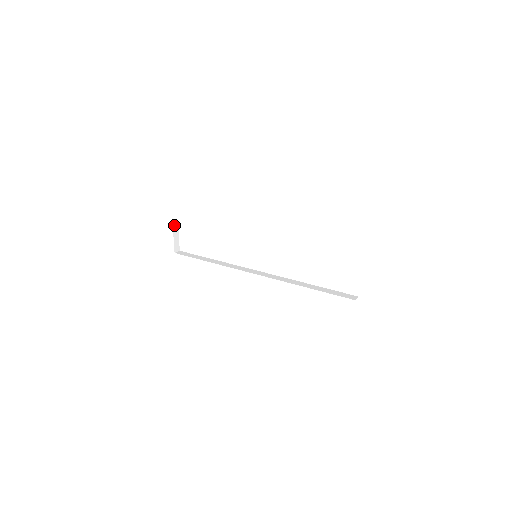
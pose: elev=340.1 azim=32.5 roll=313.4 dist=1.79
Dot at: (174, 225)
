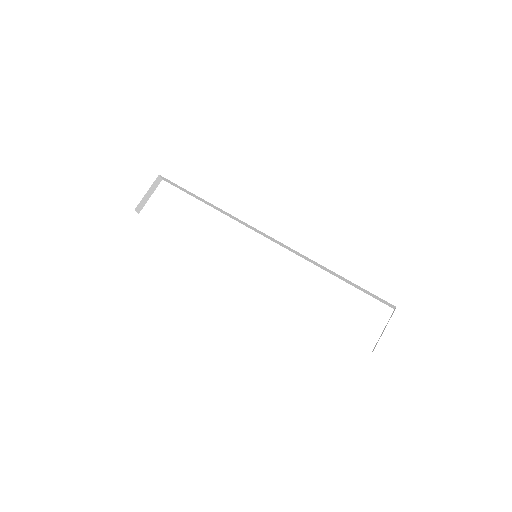
Dot at: (157, 179)
